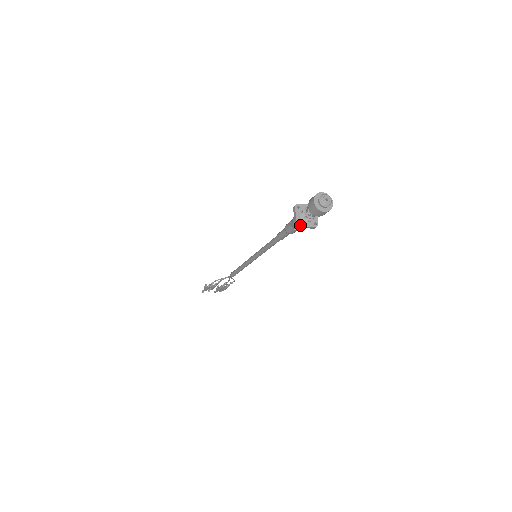
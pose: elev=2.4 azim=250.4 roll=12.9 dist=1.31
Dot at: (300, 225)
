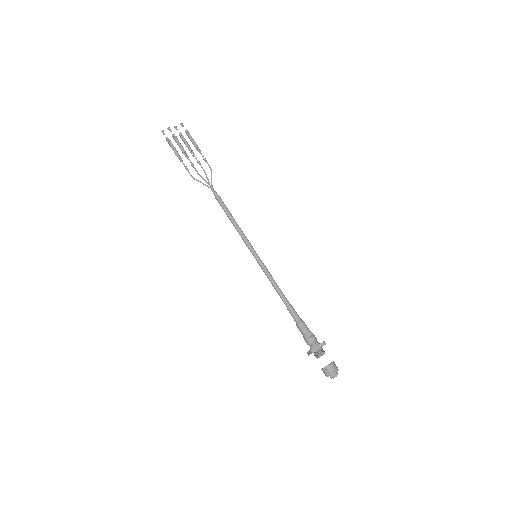
Dot at: occluded
